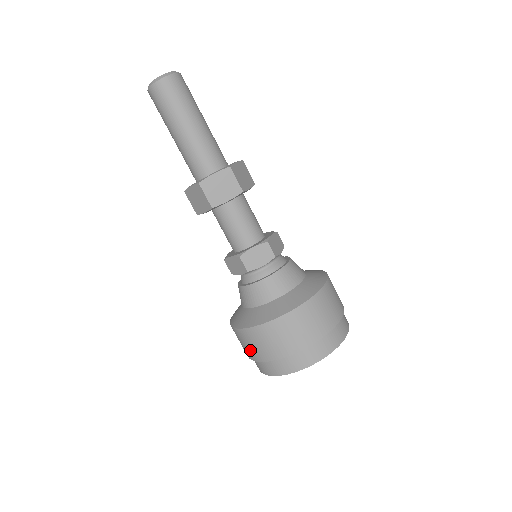
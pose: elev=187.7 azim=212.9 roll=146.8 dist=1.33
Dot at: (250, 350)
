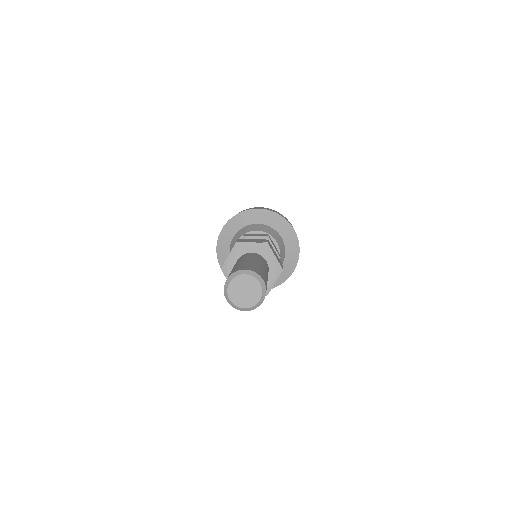
Dot at: occluded
